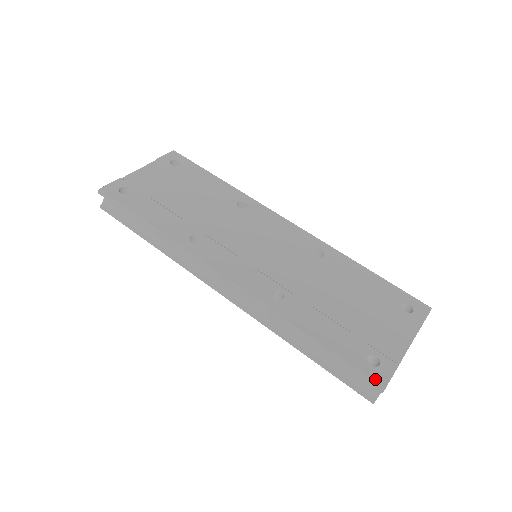
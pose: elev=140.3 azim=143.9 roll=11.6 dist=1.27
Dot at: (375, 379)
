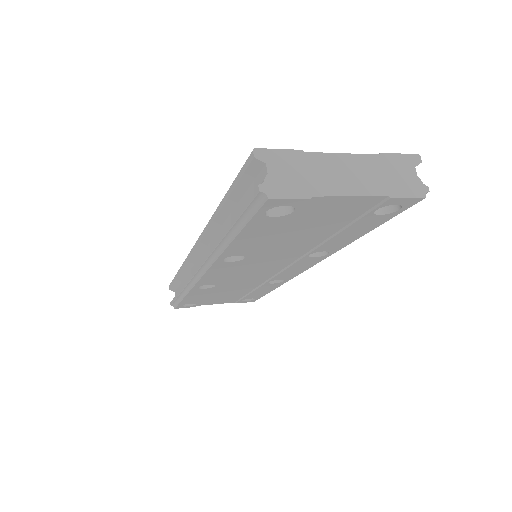
Dot at: occluded
